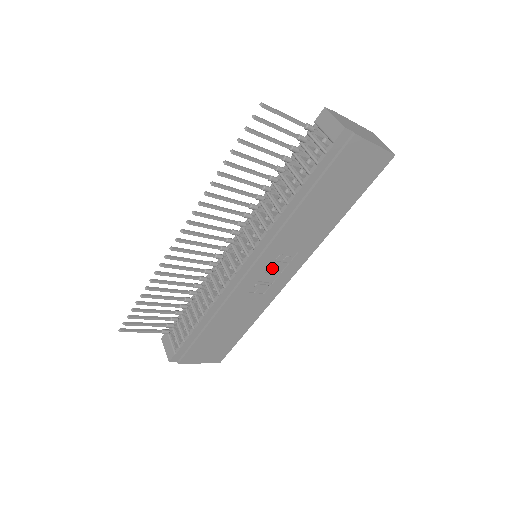
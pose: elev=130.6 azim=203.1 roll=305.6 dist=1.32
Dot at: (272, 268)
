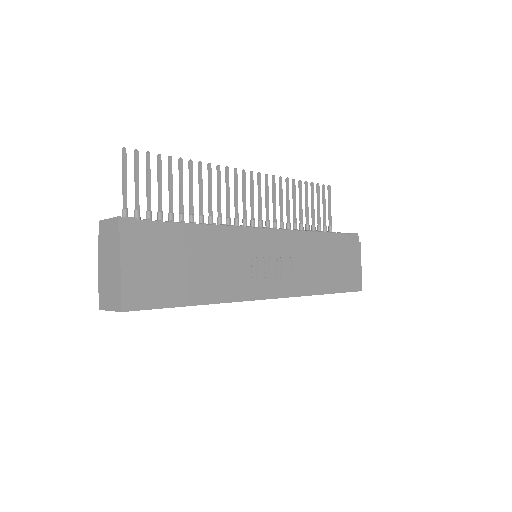
Dot at: (272, 264)
